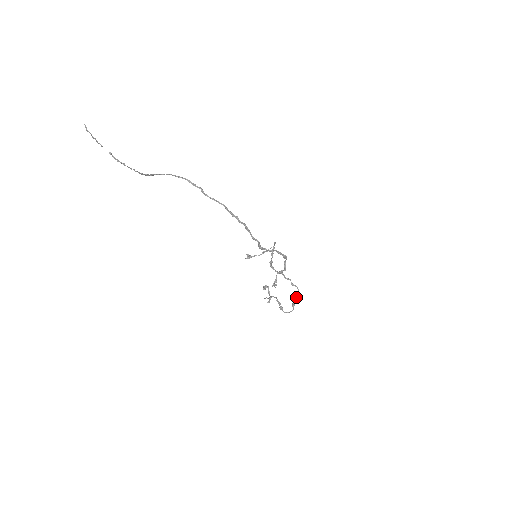
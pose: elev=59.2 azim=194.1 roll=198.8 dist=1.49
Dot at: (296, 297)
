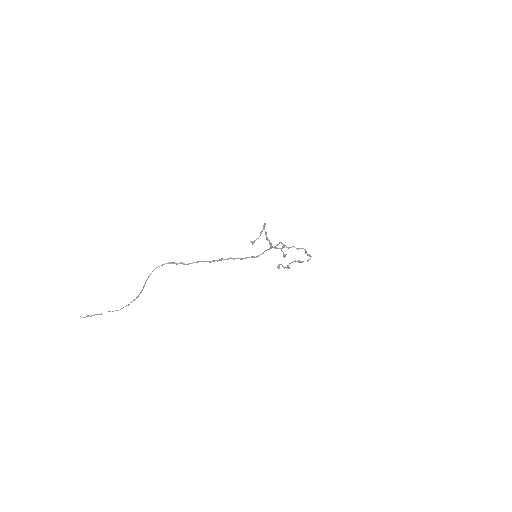
Dot at: occluded
